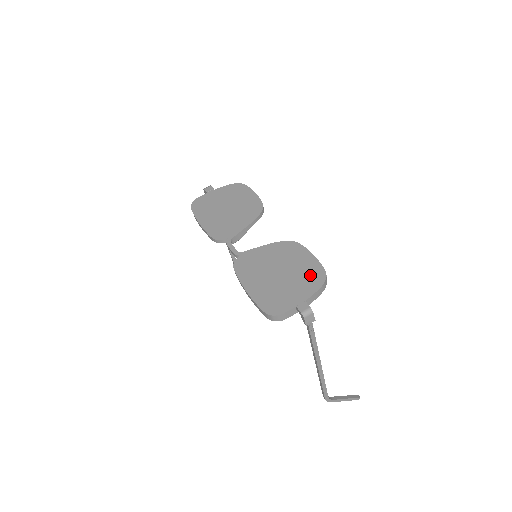
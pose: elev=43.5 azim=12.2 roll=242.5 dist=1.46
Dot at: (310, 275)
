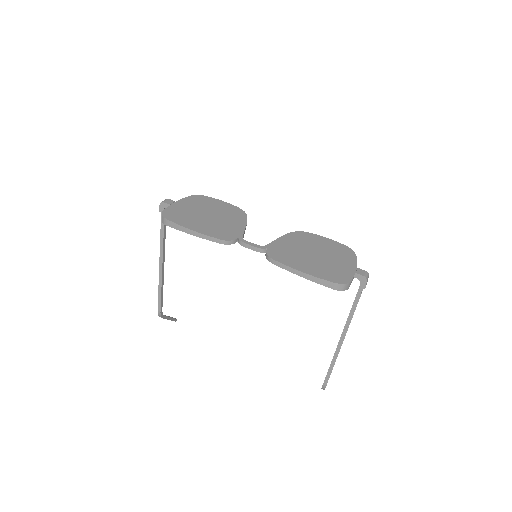
Dot at: (340, 251)
